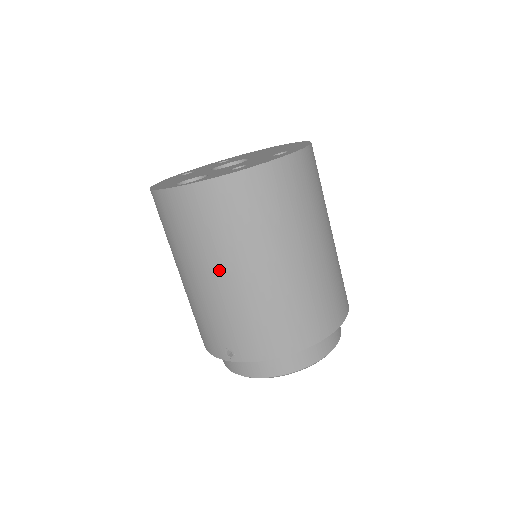
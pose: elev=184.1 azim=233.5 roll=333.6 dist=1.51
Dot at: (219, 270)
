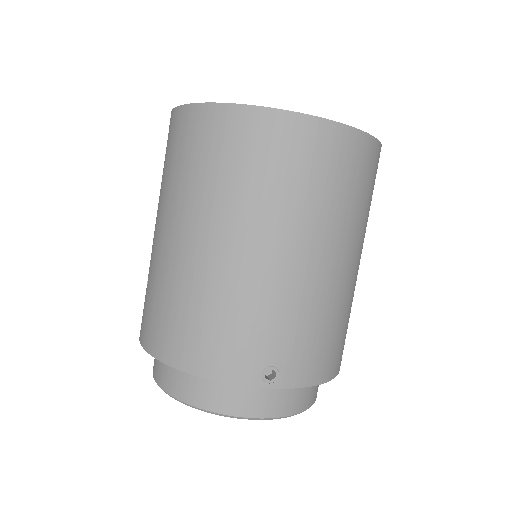
Dot at: (318, 246)
